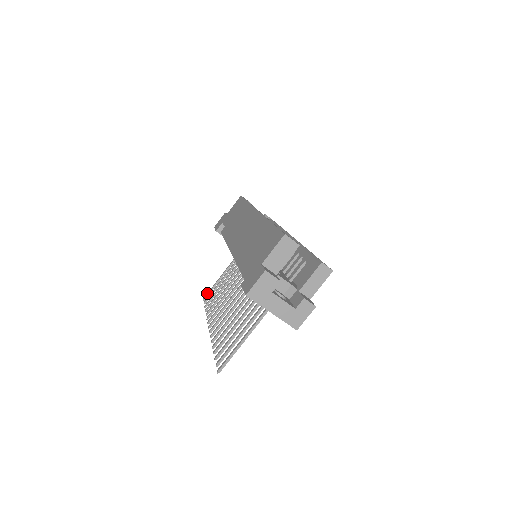
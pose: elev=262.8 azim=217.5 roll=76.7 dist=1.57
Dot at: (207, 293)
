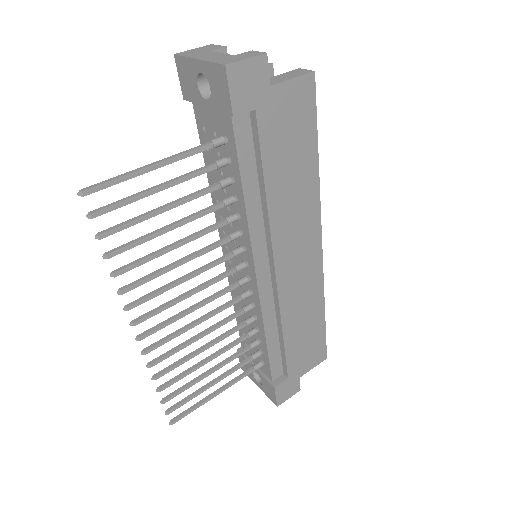
Dot at: (182, 414)
